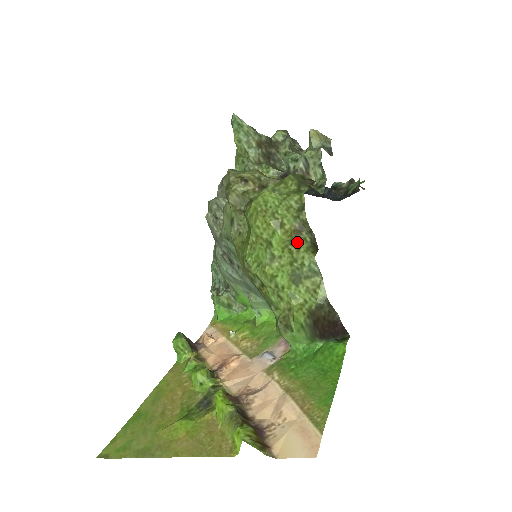
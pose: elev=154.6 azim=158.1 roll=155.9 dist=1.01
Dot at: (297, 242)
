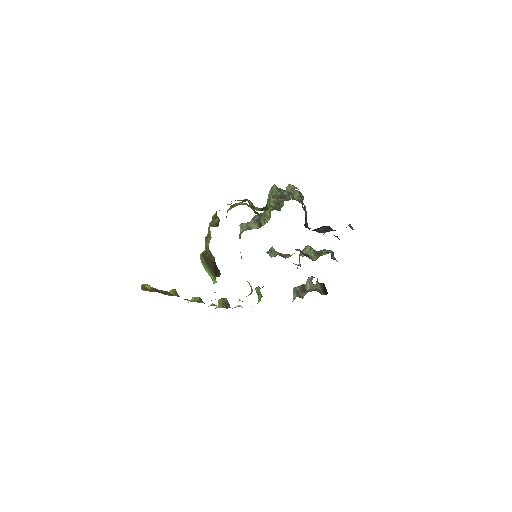
Dot at: (211, 222)
